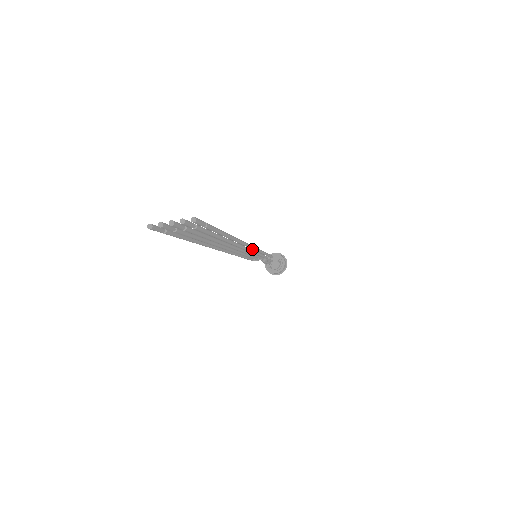
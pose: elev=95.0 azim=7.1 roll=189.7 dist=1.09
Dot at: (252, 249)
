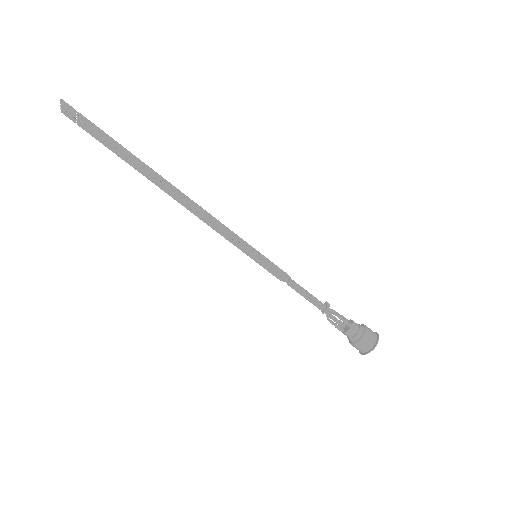
Dot at: (197, 207)
